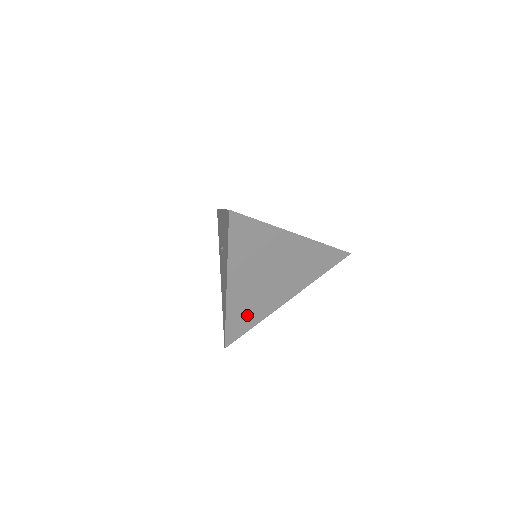
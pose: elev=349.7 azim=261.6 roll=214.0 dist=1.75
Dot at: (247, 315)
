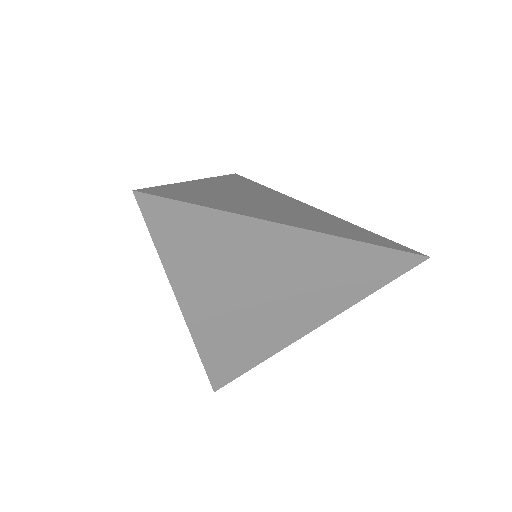
Dot at: (238, 350)
